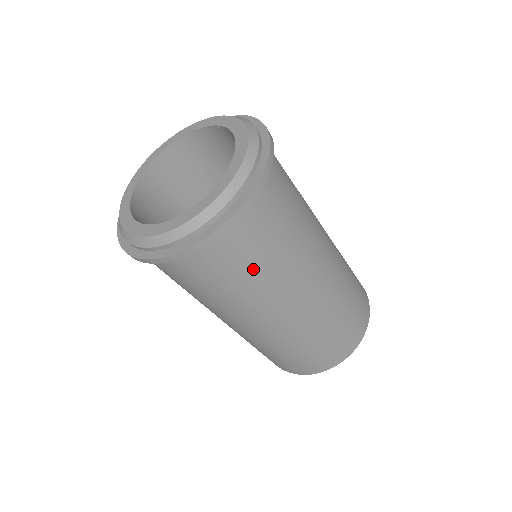
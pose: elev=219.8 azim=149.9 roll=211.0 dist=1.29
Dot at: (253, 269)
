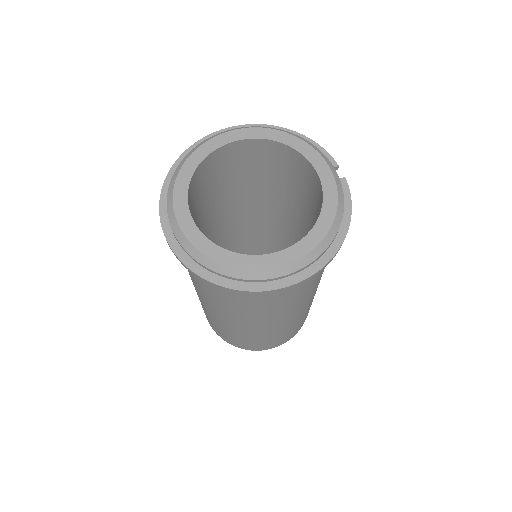
Dot at: (236, 303)
